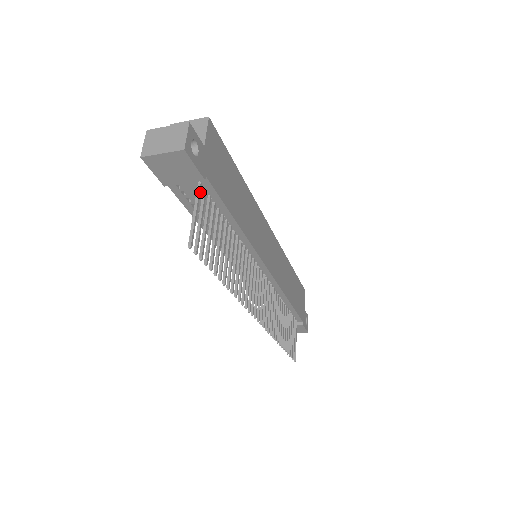
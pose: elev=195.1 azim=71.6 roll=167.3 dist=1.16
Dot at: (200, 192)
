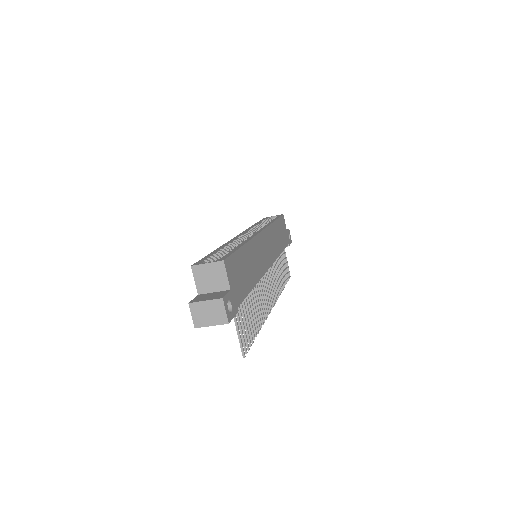
Dot at: occluded
